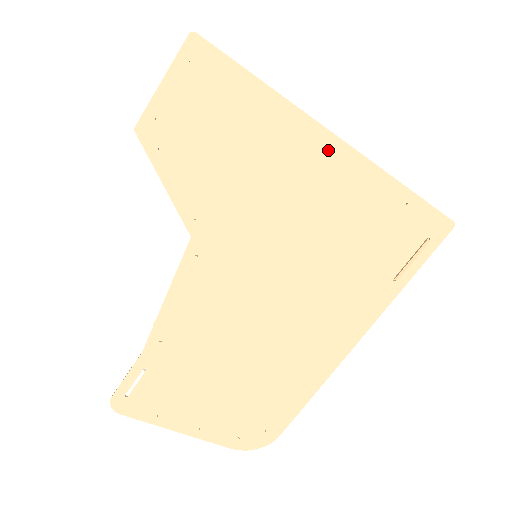
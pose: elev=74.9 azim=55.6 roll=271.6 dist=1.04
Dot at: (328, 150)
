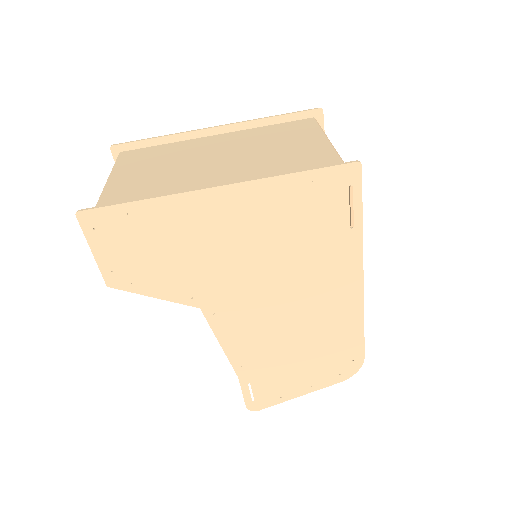
Dot at: (227, 198)
